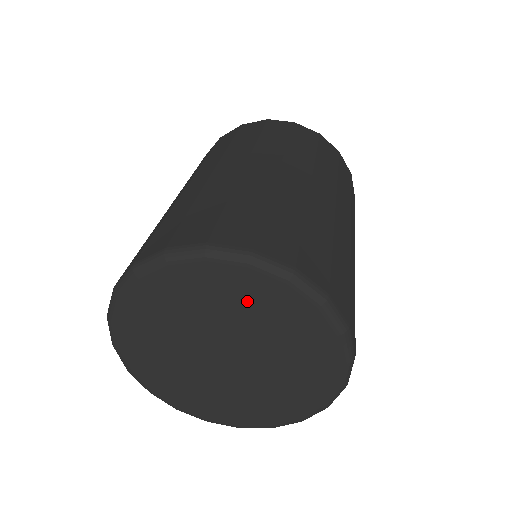
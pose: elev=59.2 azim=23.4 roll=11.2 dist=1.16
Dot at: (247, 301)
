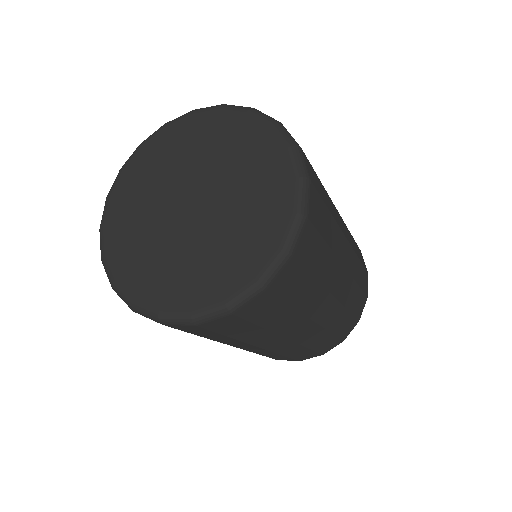
Dot at: (216, 138)
